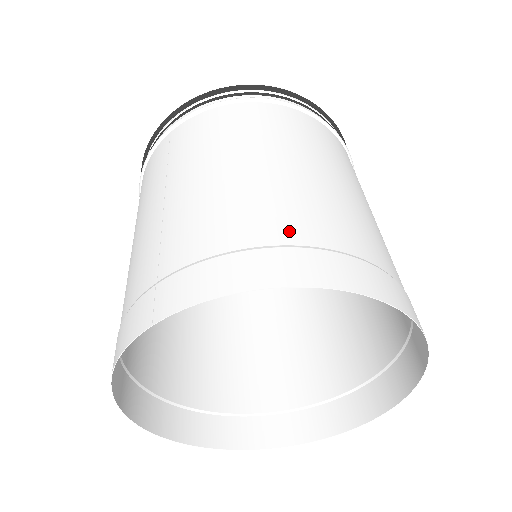
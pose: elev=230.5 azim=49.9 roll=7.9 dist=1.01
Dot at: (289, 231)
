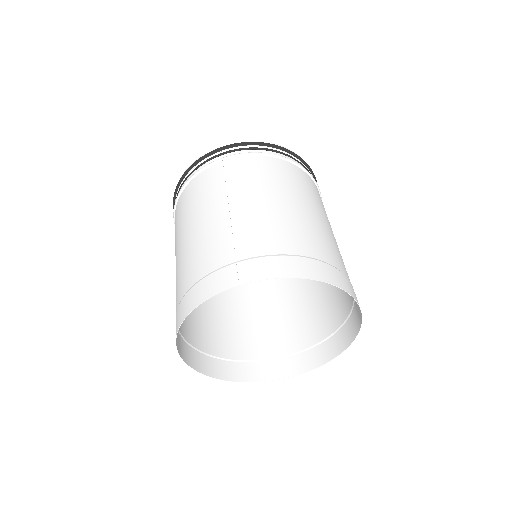
Dot at: (313, 250)
